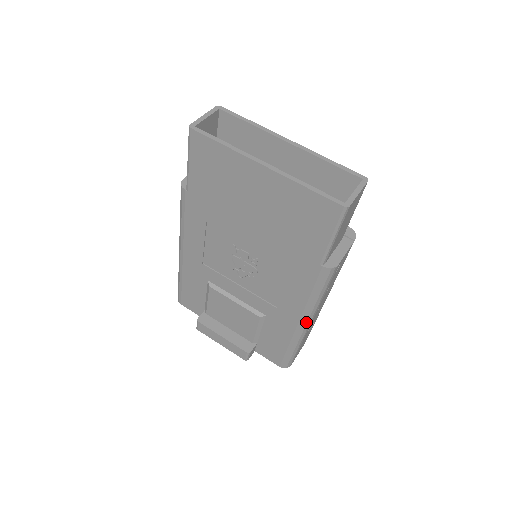
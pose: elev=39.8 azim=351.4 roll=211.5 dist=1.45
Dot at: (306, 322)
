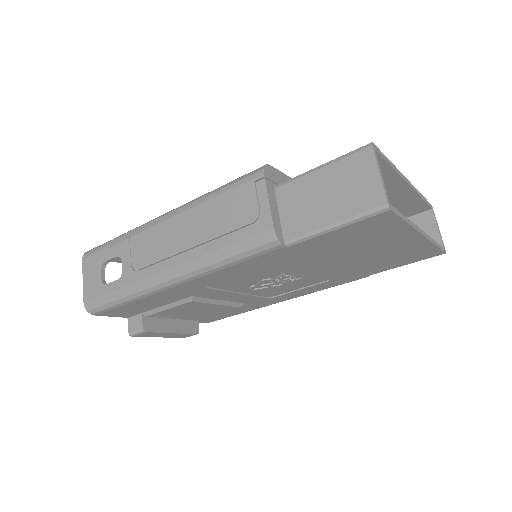
Dot at: occluded
